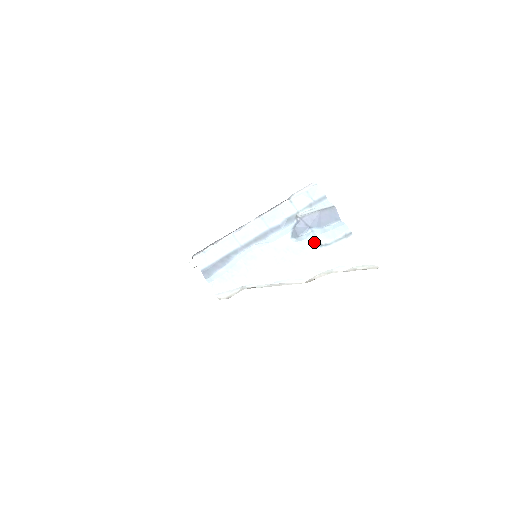
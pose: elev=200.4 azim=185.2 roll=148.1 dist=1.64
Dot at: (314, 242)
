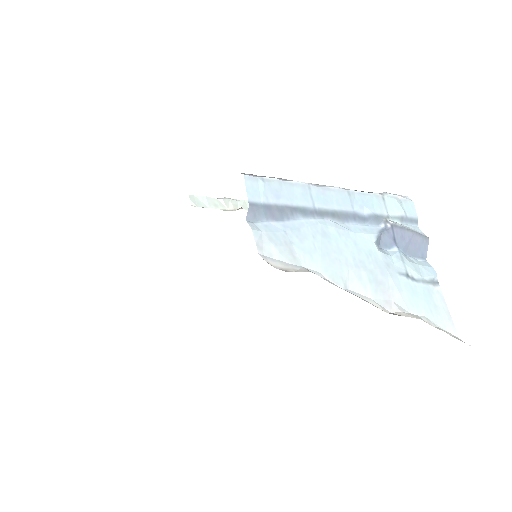
Dot at: (401, 266)
